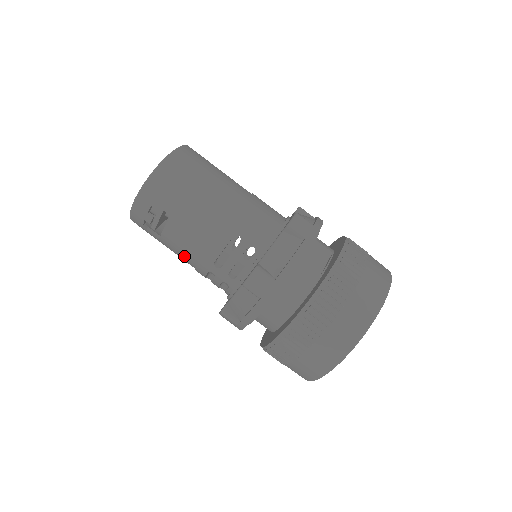
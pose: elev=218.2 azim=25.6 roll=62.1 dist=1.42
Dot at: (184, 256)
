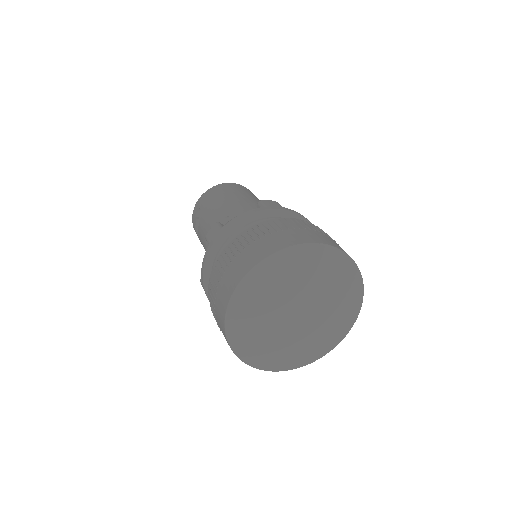
Dot at: (204, 247)
